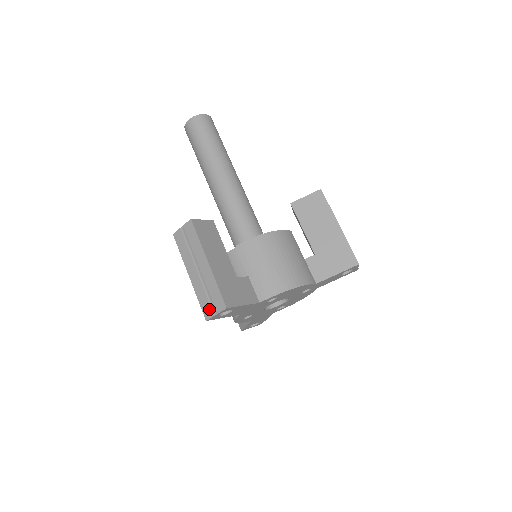
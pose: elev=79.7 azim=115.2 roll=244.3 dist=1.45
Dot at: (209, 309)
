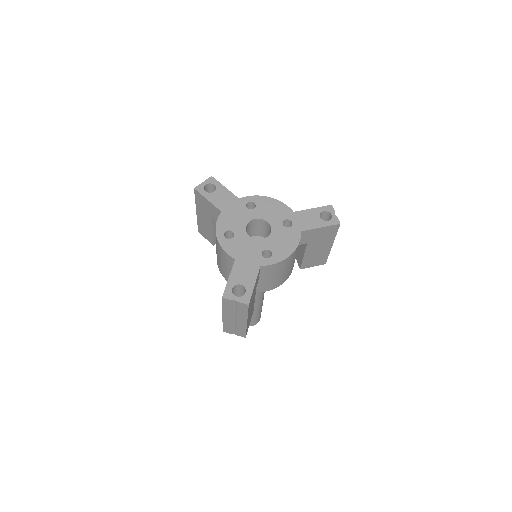
Dot at: occluded
